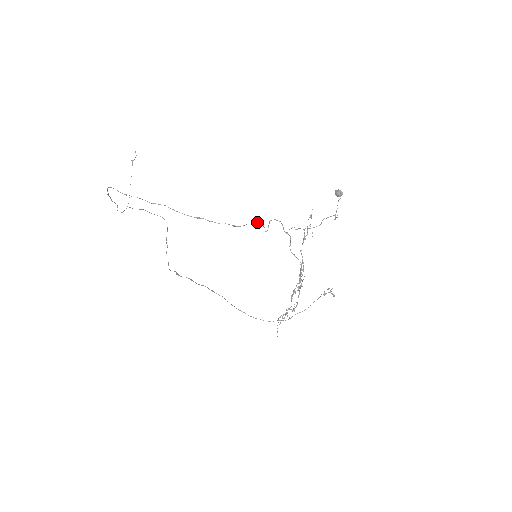
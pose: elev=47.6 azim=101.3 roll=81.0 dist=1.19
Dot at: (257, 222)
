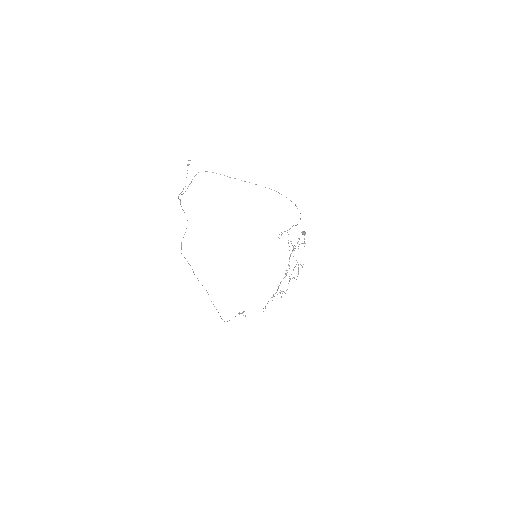
Dot at: (295, 225)
